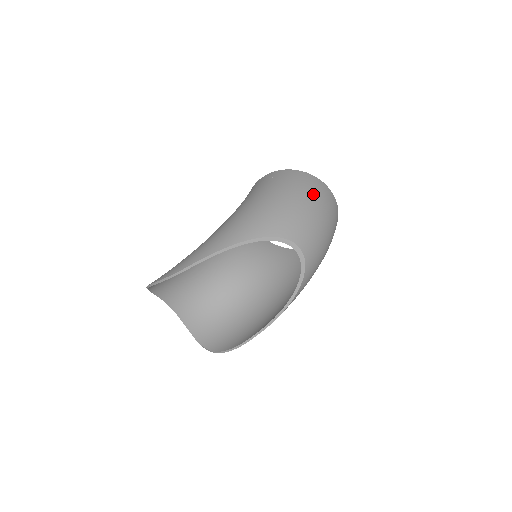
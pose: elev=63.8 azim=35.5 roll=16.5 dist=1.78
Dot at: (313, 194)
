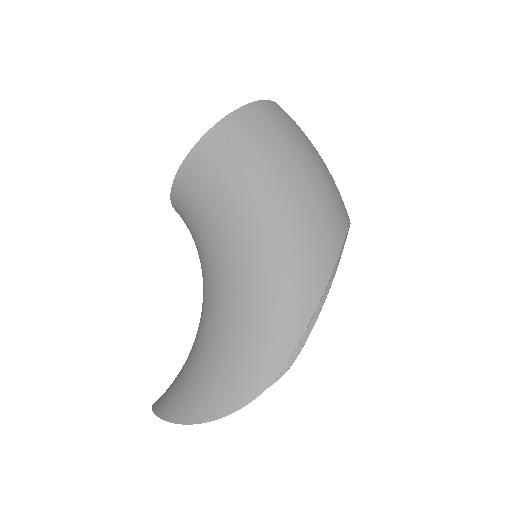
Dot at: (306, 136)
